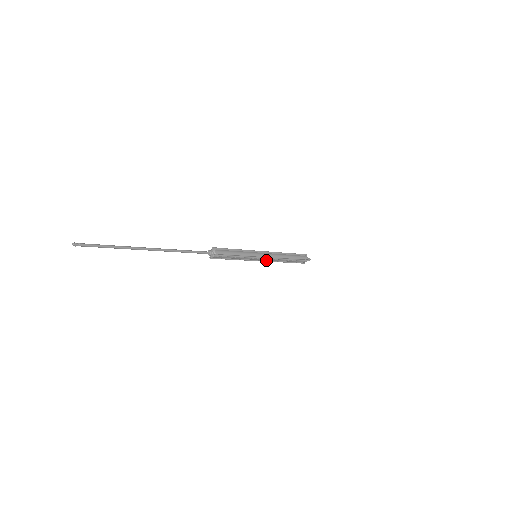
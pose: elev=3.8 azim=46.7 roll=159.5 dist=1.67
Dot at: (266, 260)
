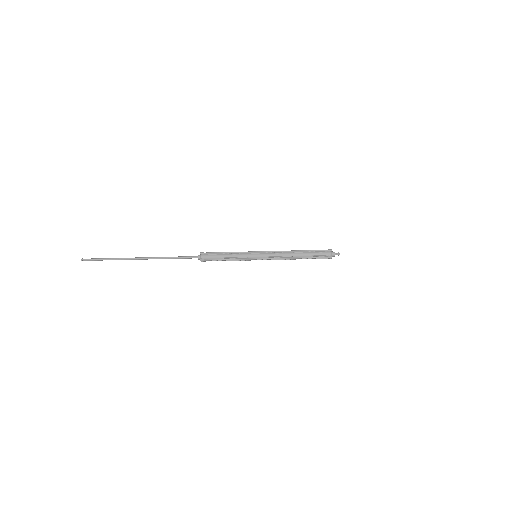
Dot at: (270, 257)
